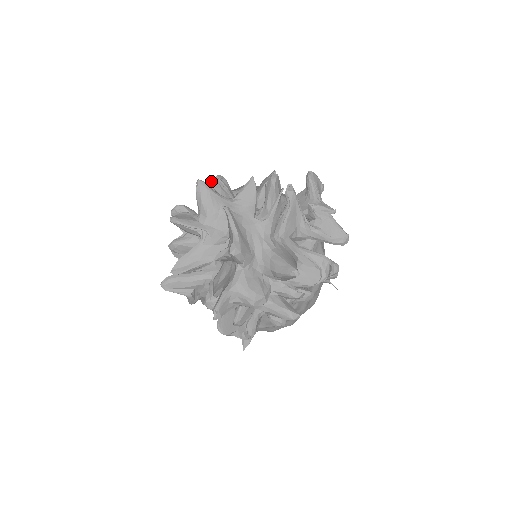
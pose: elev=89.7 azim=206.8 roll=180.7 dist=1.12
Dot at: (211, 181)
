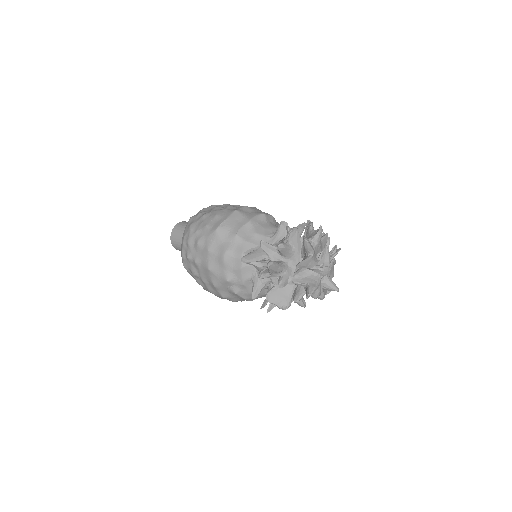
Dot at: (312, 224)
